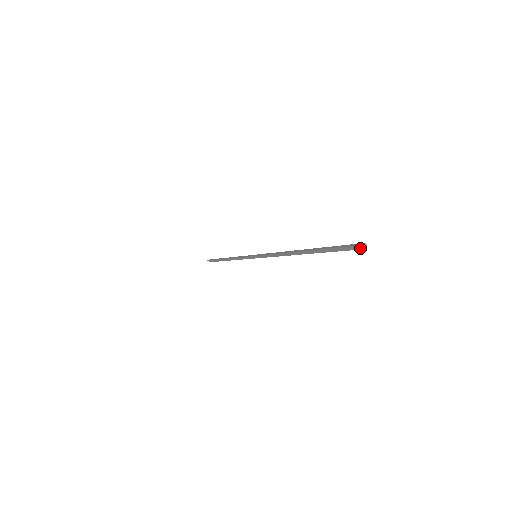
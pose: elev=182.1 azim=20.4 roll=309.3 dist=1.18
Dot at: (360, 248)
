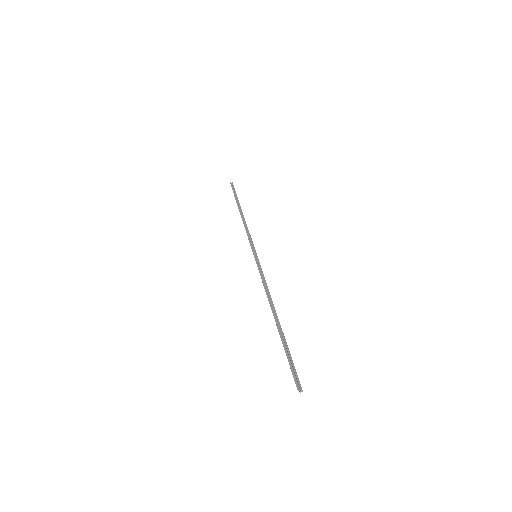
Dot at: (298, 388)
